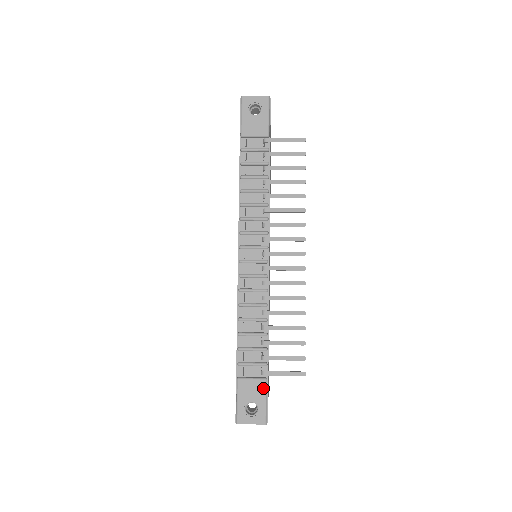
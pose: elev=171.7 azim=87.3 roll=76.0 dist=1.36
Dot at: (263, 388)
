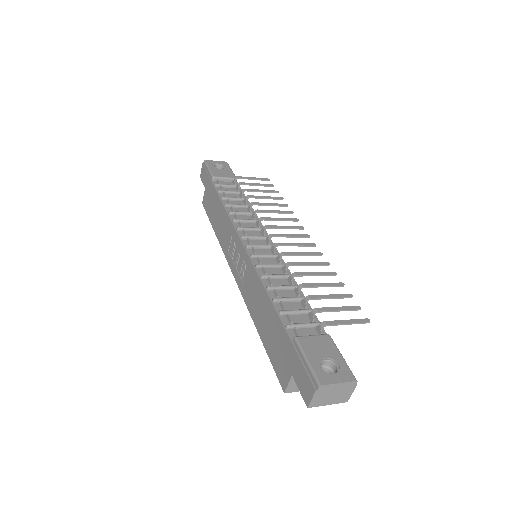
Dot at: (331, 343)
